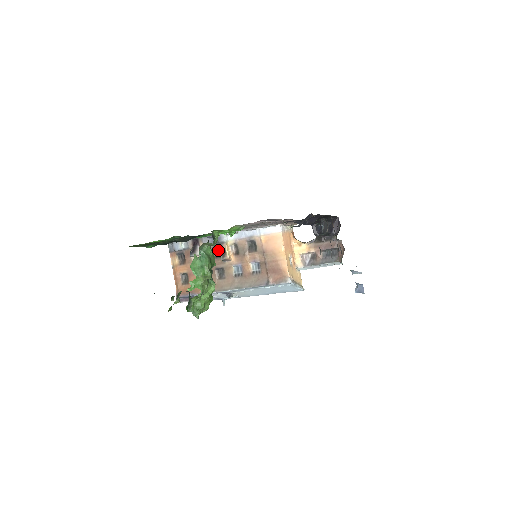
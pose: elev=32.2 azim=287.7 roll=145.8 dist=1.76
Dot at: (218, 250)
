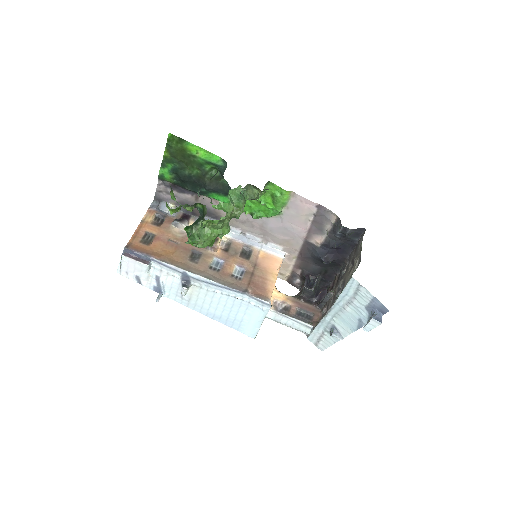
Dot at: occluded
